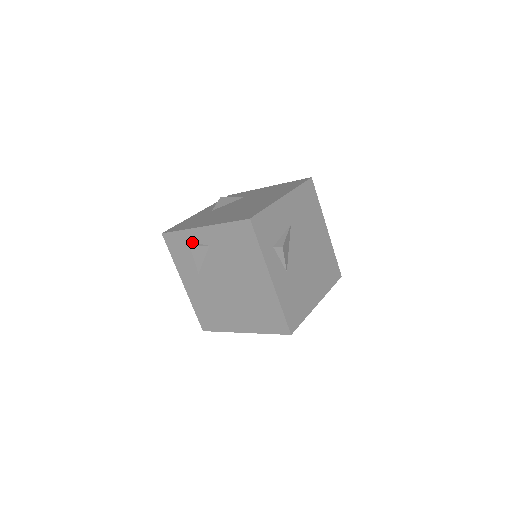
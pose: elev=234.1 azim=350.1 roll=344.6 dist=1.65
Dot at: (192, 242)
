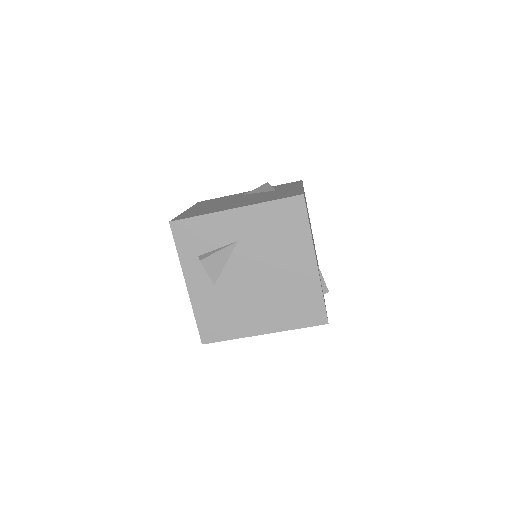
Dot at: occluded
